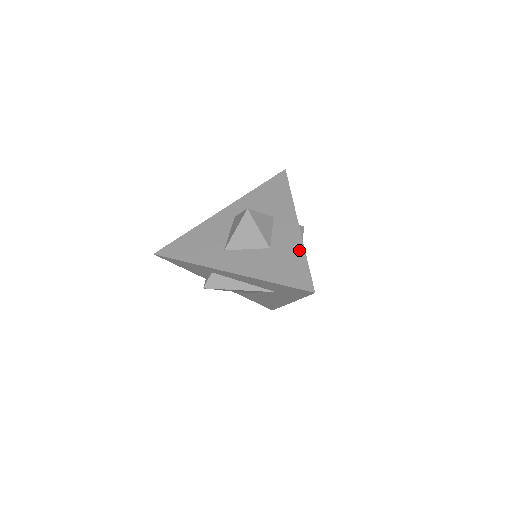
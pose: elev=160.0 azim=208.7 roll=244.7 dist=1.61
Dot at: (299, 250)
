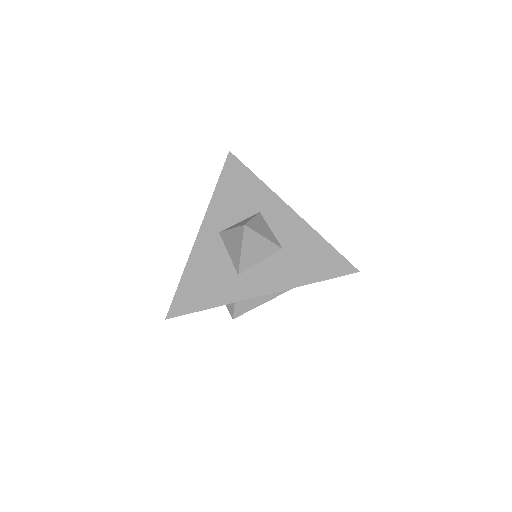
Dot at: (313, 236)
